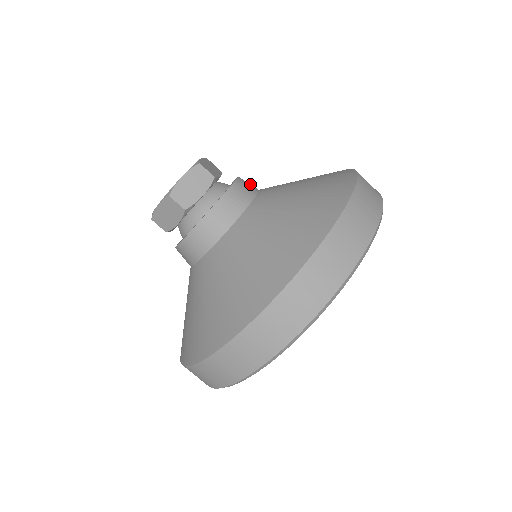
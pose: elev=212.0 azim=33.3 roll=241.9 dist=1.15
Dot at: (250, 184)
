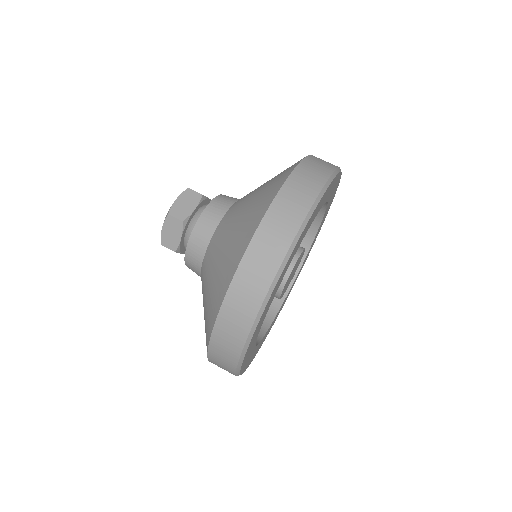
Dot at: occluded
